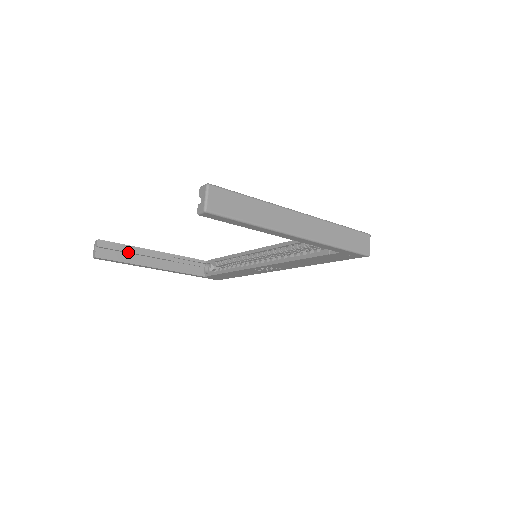
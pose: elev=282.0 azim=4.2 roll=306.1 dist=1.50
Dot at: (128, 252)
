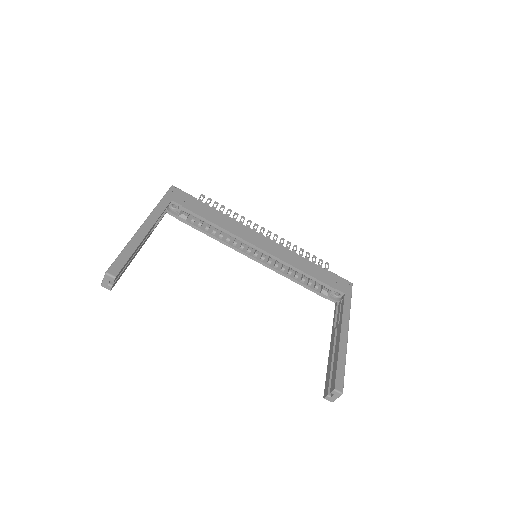
Dot at: (130, 259)
